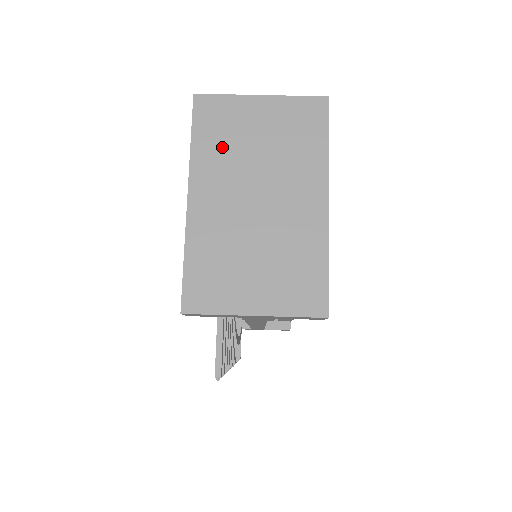
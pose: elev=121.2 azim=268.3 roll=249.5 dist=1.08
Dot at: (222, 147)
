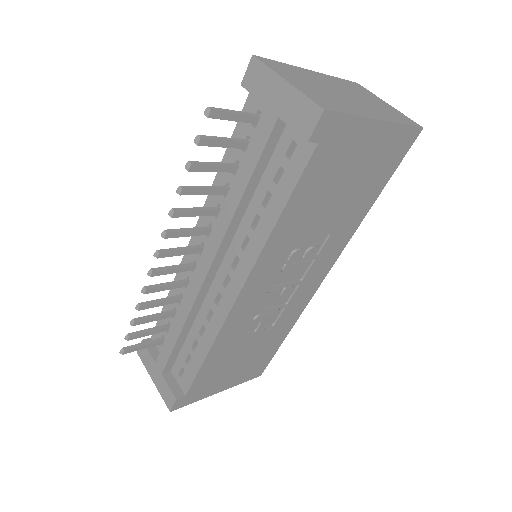
Dot at: (349, 87)
